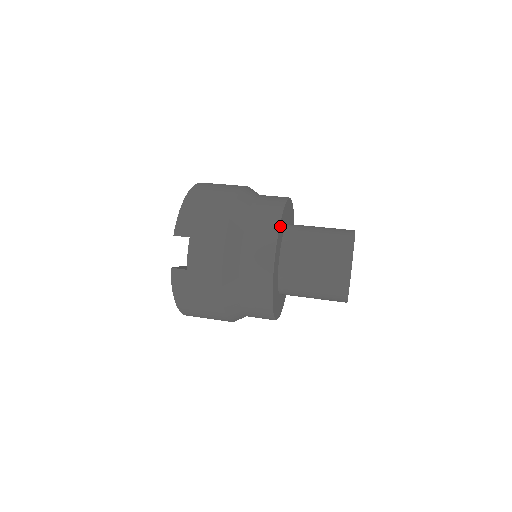
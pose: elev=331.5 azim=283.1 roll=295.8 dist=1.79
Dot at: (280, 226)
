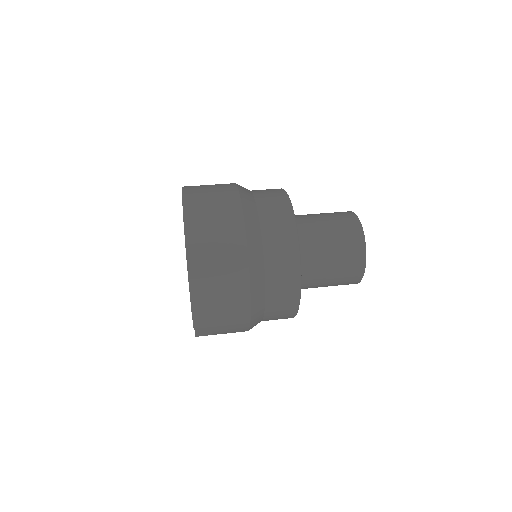
Dot at: occluded
